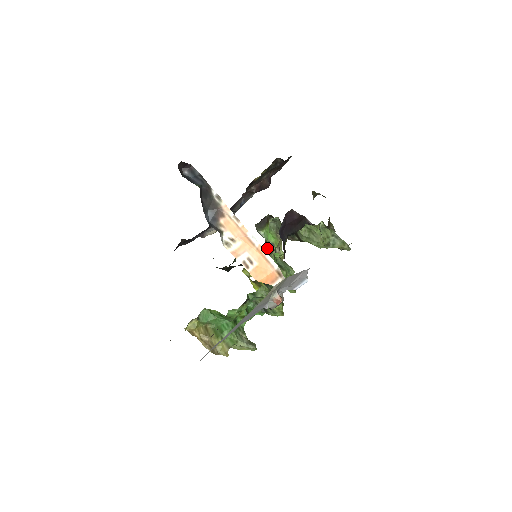
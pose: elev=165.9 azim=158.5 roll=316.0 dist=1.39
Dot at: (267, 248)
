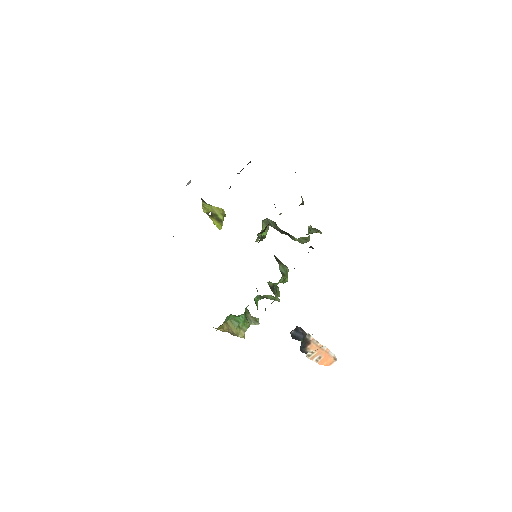
Dot at: occluded
